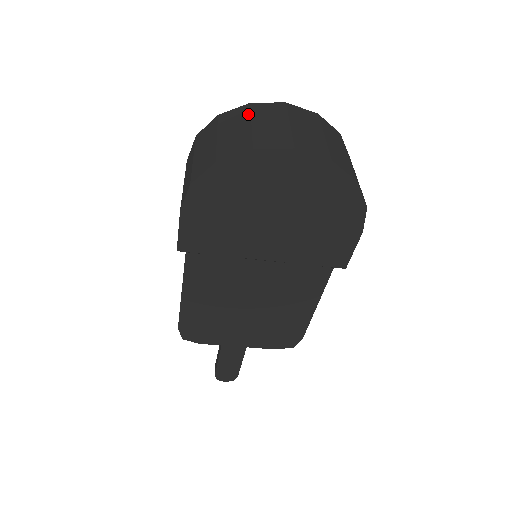
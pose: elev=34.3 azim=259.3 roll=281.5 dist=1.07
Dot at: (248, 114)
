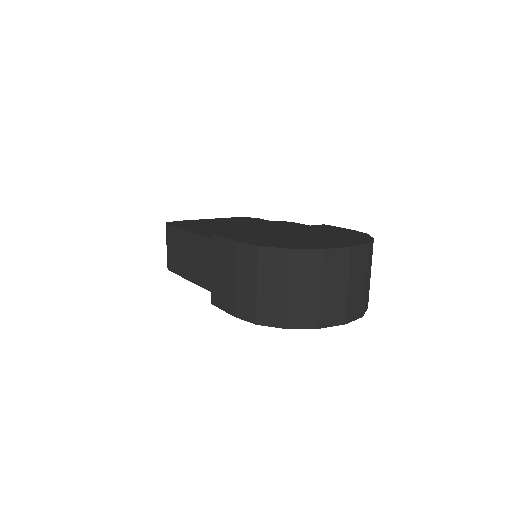
Dot at: (319, 270)
